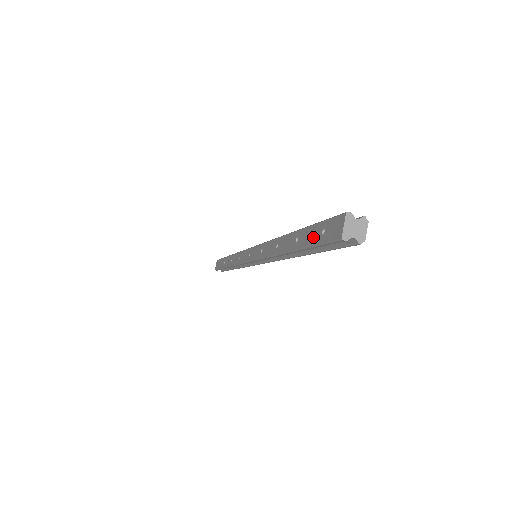
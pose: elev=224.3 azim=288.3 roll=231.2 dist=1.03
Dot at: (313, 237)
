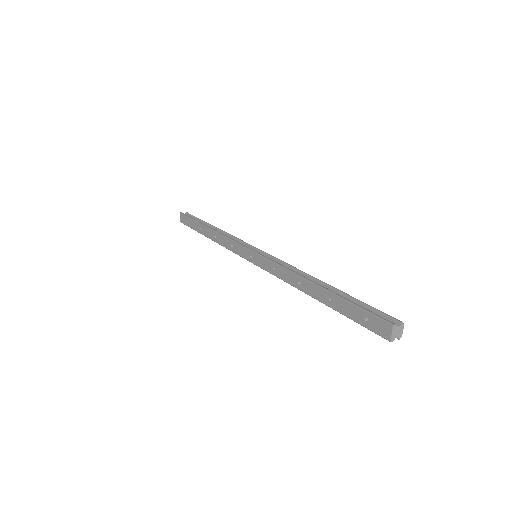
Dot at: (354, 315)
